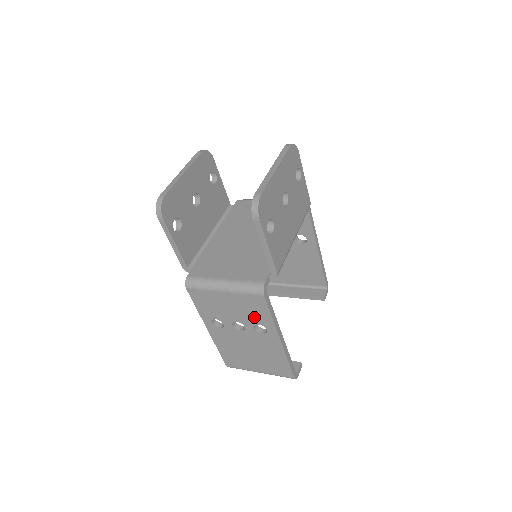
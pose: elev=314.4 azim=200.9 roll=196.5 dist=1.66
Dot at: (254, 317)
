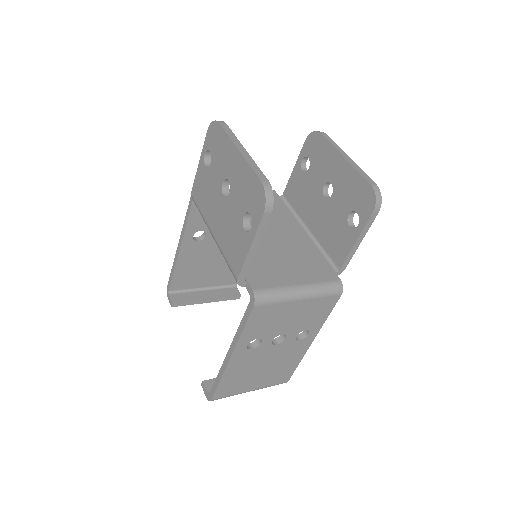
Dot at: (308, 322)
